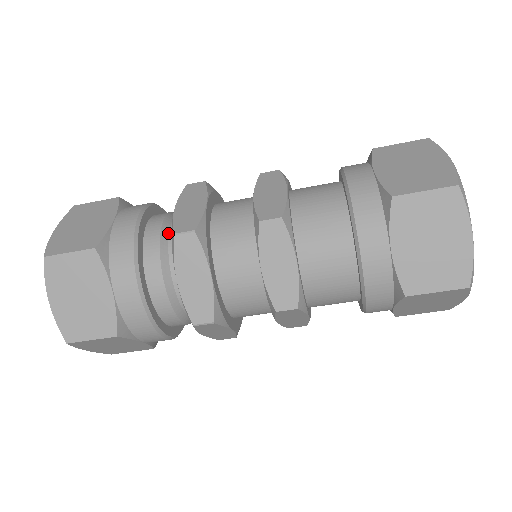
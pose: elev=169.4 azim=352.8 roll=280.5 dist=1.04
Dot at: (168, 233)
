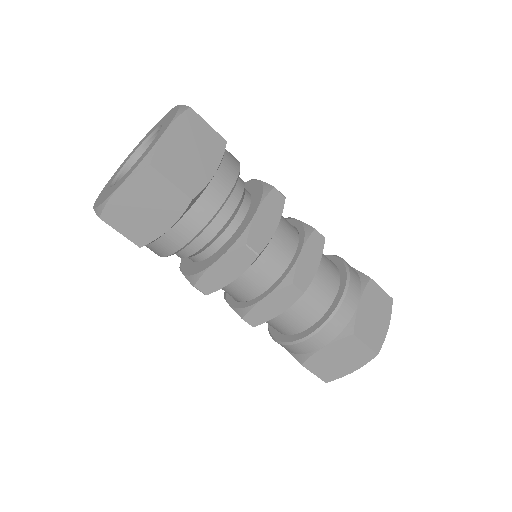
Dot at: (235, 215)
